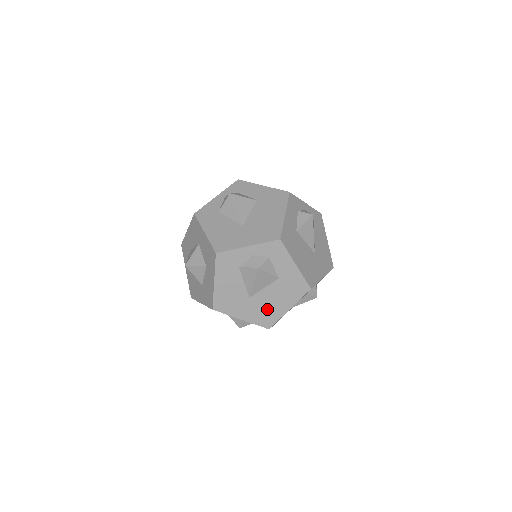
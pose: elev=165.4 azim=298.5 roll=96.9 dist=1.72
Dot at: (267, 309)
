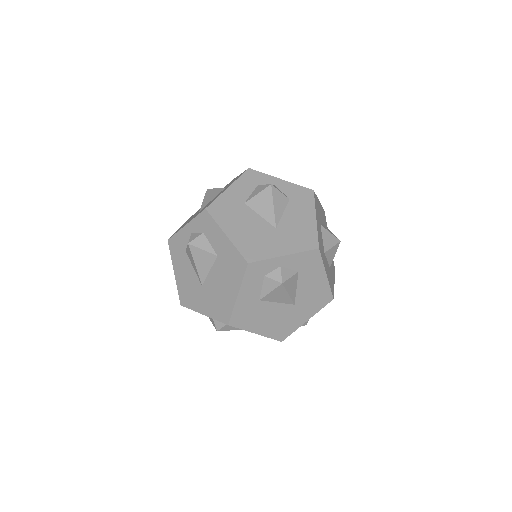
Dot at: occluded
